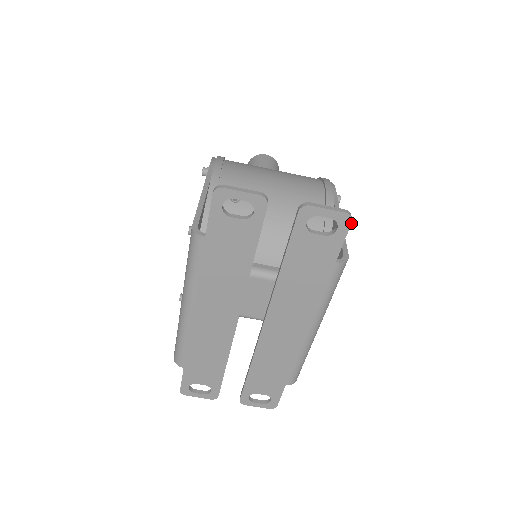
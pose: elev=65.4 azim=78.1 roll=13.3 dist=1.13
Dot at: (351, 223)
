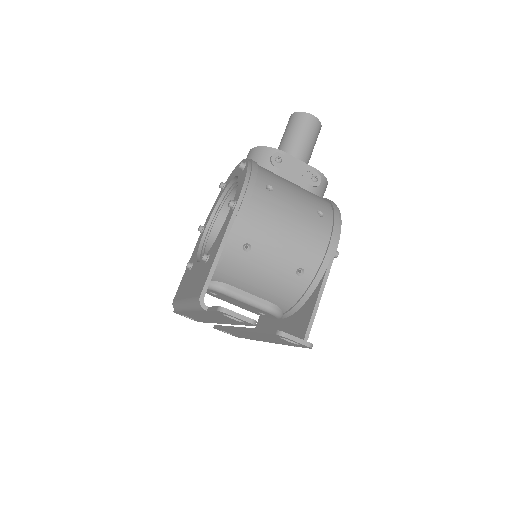
Dot at: (311, 348)
